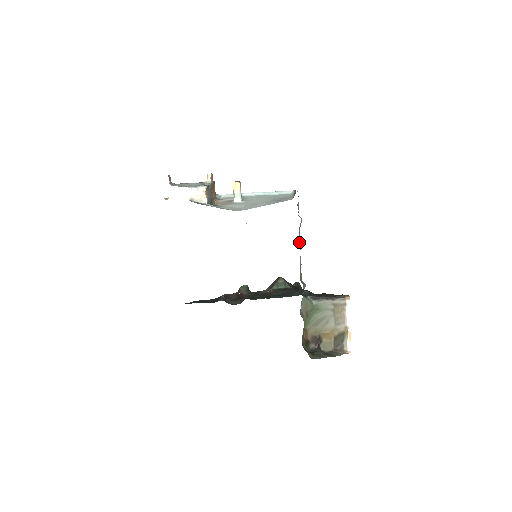
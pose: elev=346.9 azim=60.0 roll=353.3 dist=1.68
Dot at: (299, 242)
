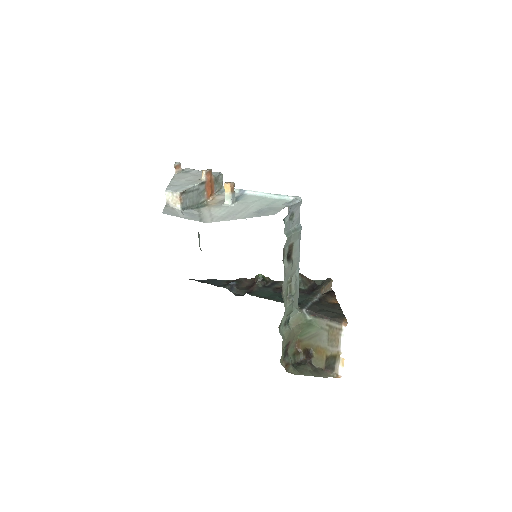
Dot at: (297, 253)
